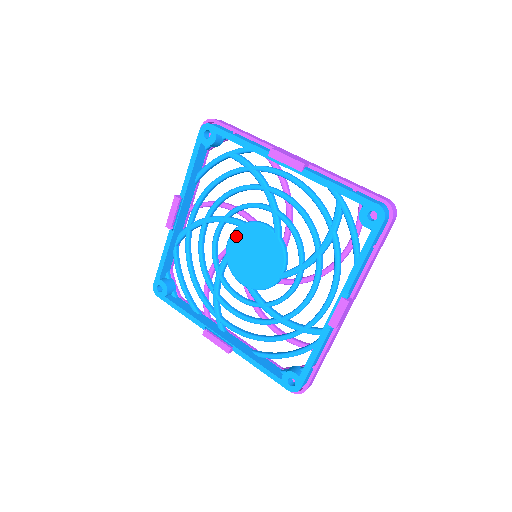
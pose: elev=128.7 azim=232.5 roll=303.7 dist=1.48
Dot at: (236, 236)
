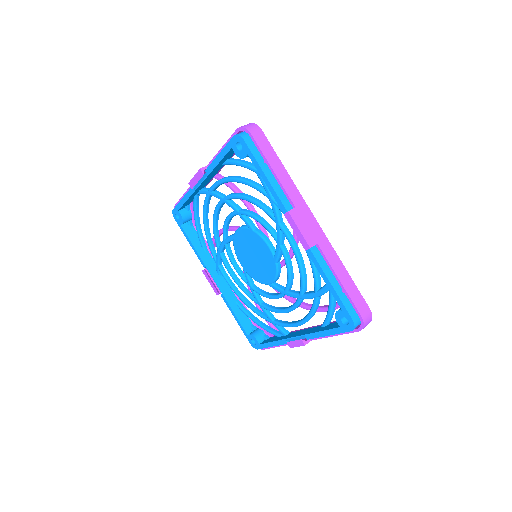
Dot at: (244, 232)
